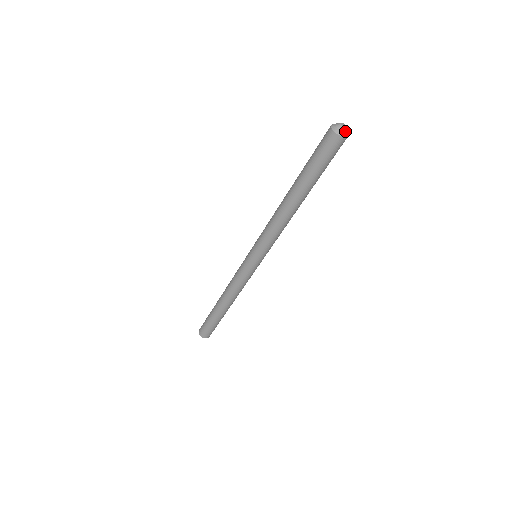
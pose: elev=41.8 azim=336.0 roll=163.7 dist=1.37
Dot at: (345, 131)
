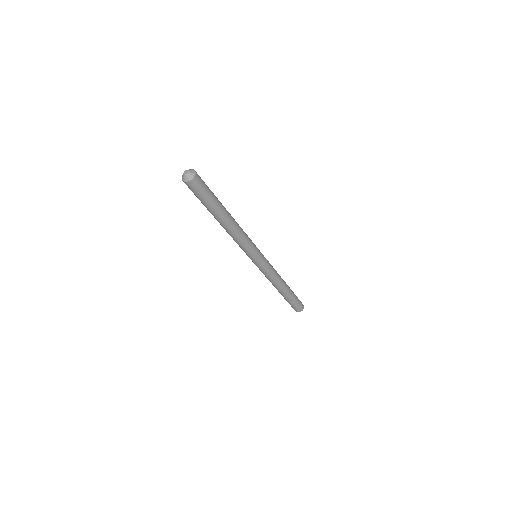
Dot at: (185, 177)
